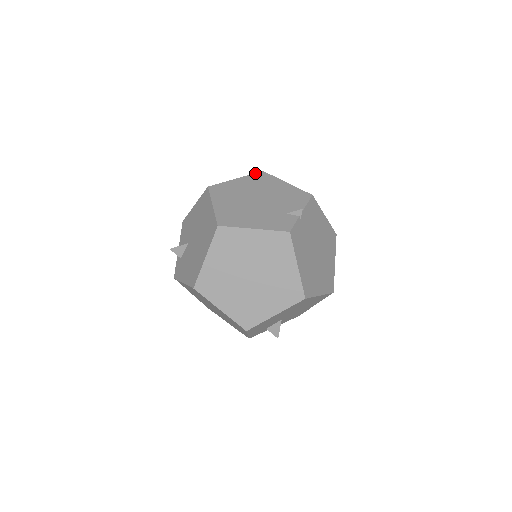
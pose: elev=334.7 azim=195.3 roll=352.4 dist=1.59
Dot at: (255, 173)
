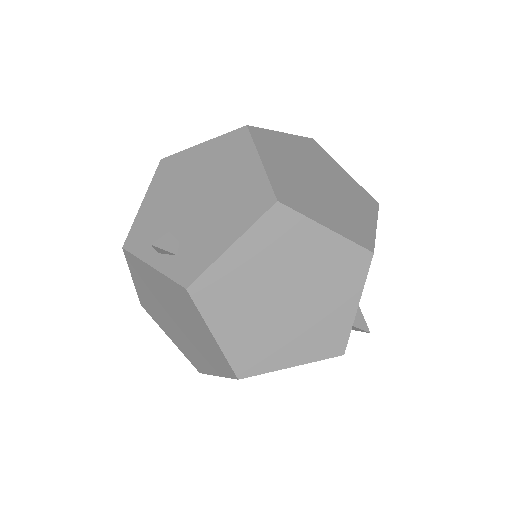
Dot at: occluded
